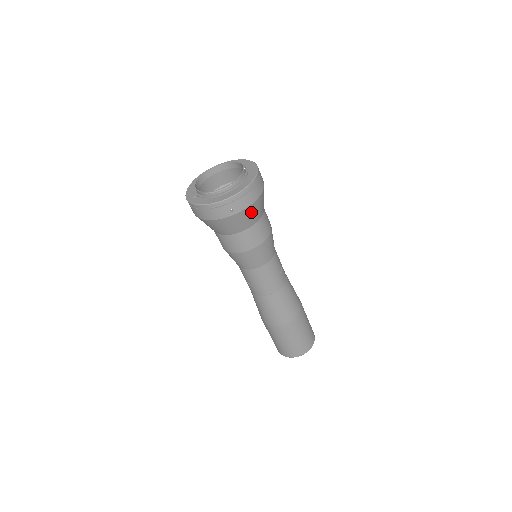
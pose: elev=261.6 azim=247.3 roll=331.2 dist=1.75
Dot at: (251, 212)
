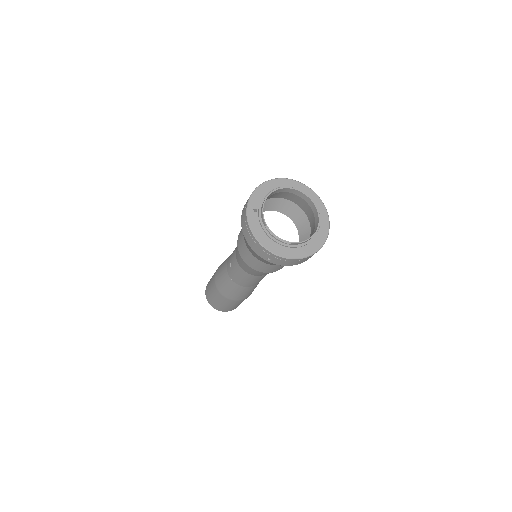
Dot at: occluded
